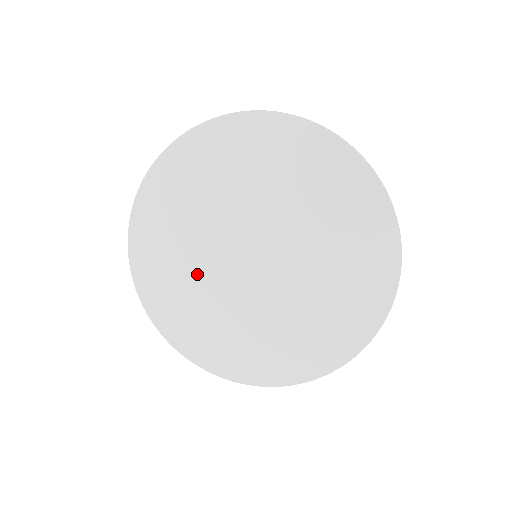
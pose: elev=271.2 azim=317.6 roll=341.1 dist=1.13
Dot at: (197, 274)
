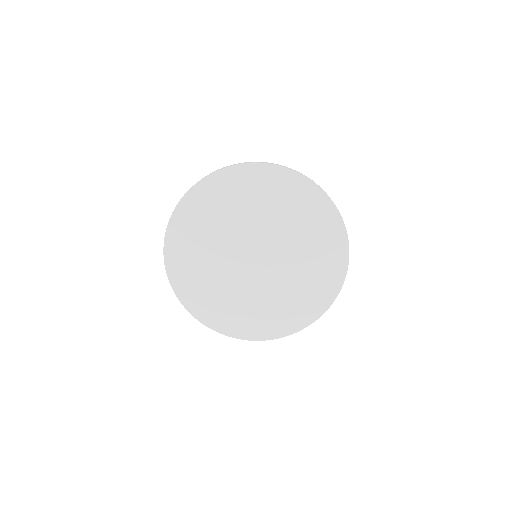
Dot at: (214, 265)
